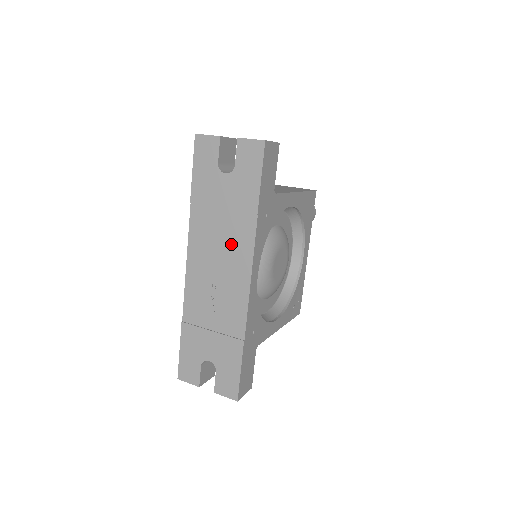
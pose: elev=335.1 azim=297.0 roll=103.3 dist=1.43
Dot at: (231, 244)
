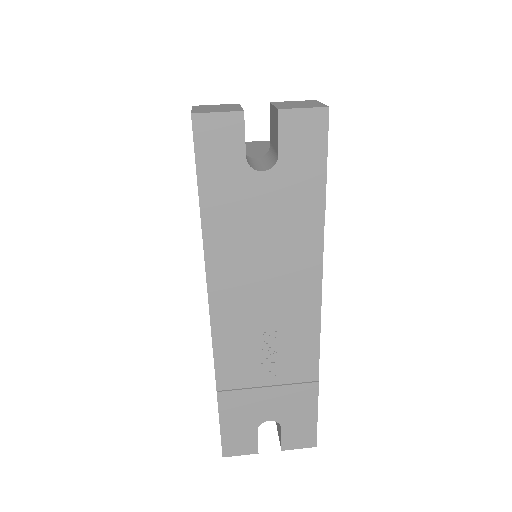
Dot at: (284, 271)
